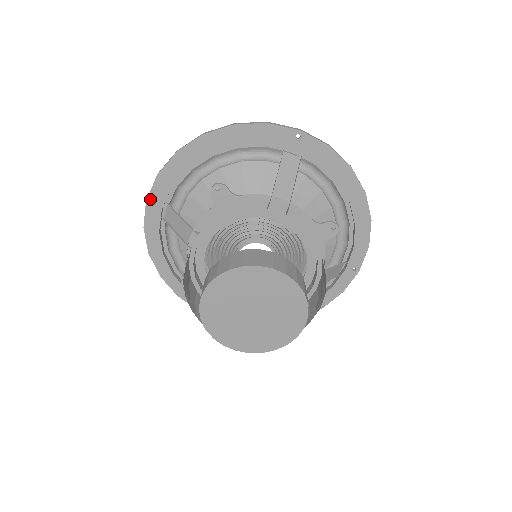
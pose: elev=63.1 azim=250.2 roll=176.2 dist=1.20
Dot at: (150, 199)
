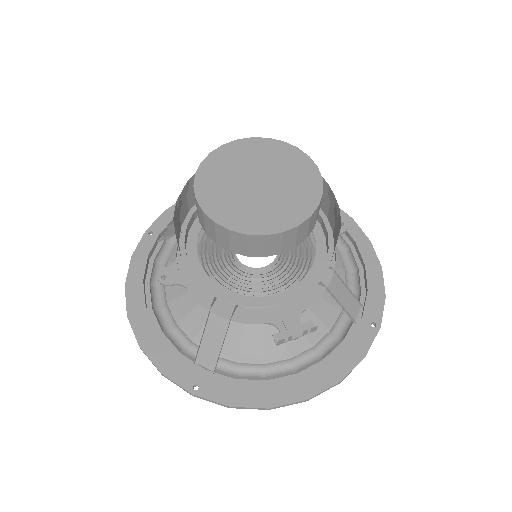
Dot at: (150, 230)
